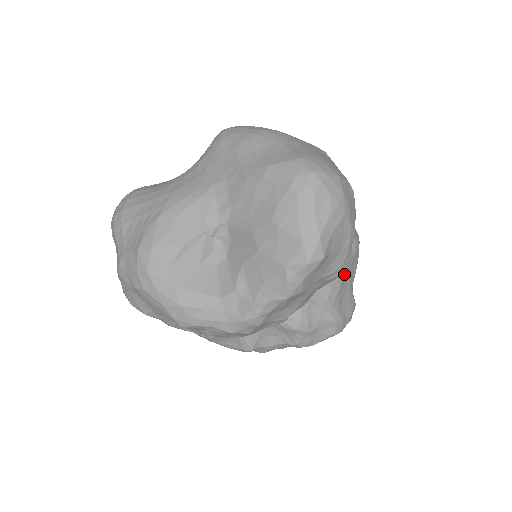
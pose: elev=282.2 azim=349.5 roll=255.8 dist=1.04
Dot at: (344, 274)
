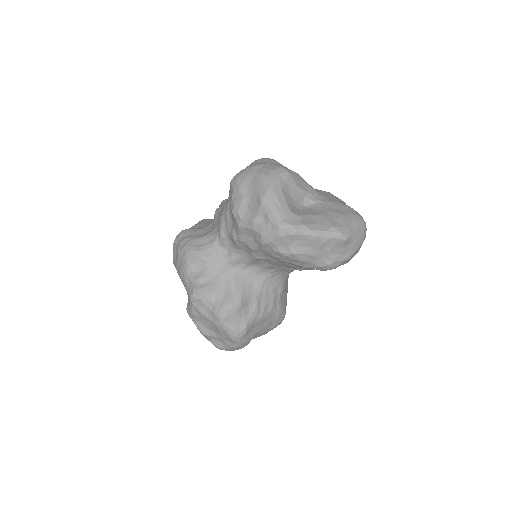
Dot at: (270, 317)
